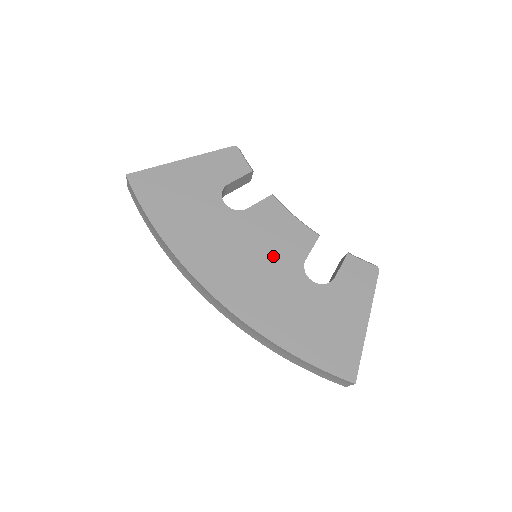
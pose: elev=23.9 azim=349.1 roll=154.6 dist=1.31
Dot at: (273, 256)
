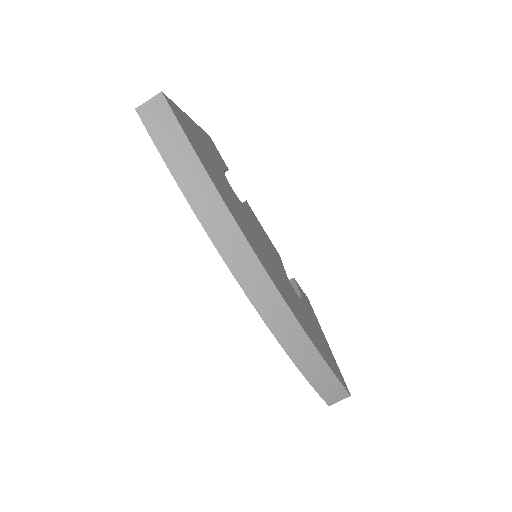
Dot at: (274, 259)
